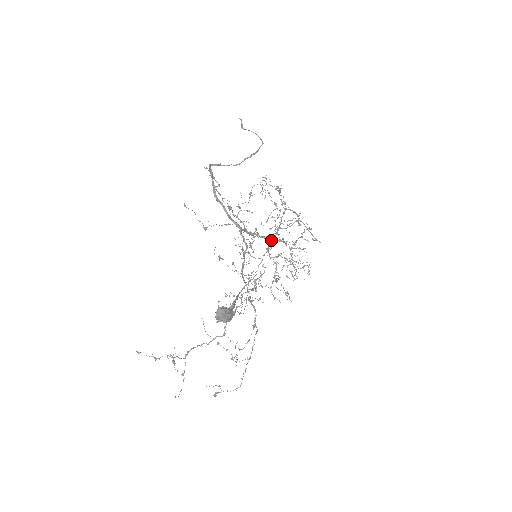
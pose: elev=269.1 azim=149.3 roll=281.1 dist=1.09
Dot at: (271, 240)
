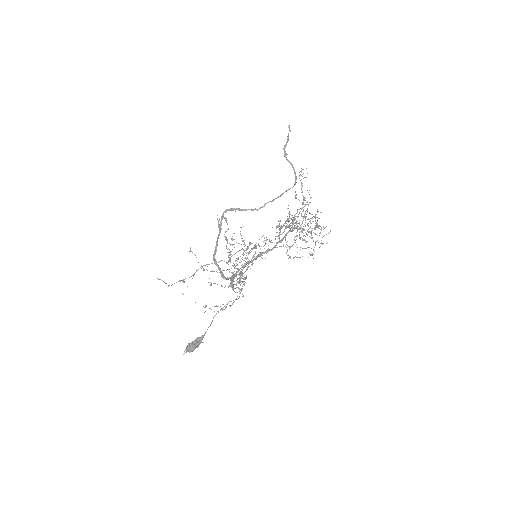
Dot at: (275, 247)
